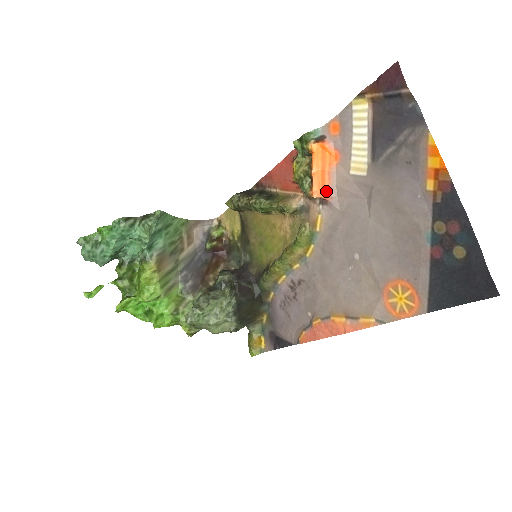
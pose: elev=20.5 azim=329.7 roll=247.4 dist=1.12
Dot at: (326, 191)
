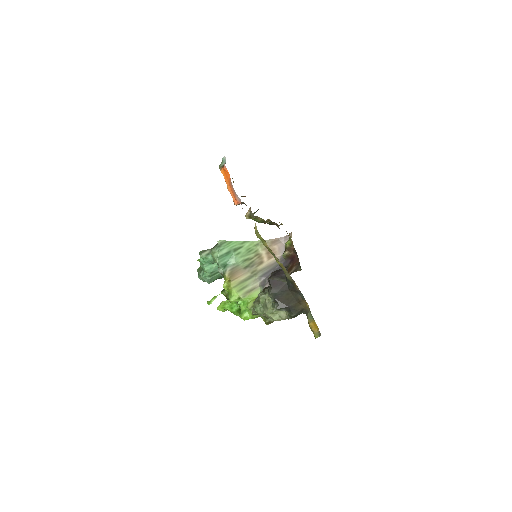
Dot at: (236, 198)
